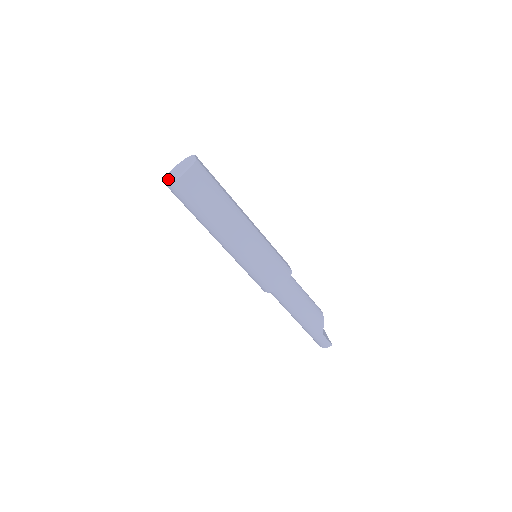
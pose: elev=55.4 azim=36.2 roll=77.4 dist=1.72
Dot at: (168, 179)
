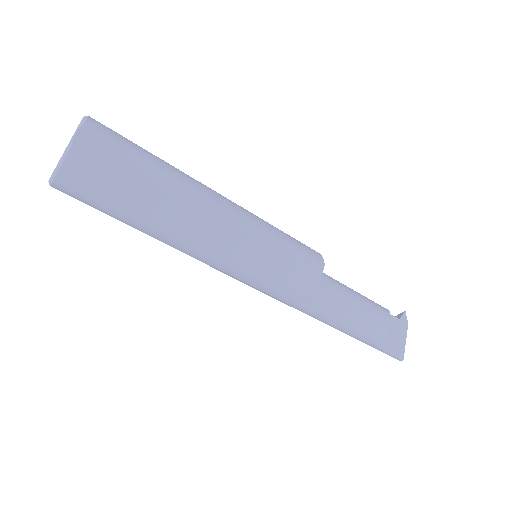
Dot at: occluded
